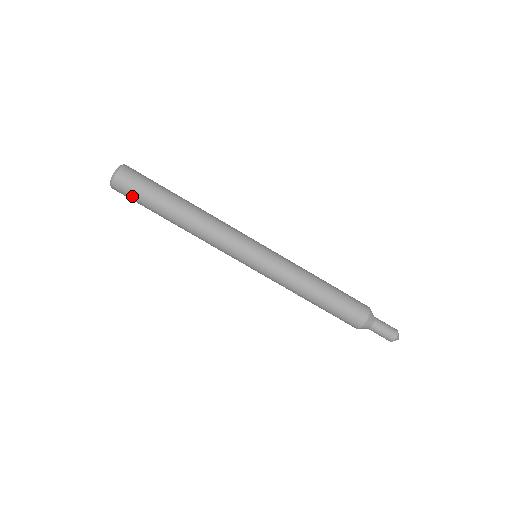
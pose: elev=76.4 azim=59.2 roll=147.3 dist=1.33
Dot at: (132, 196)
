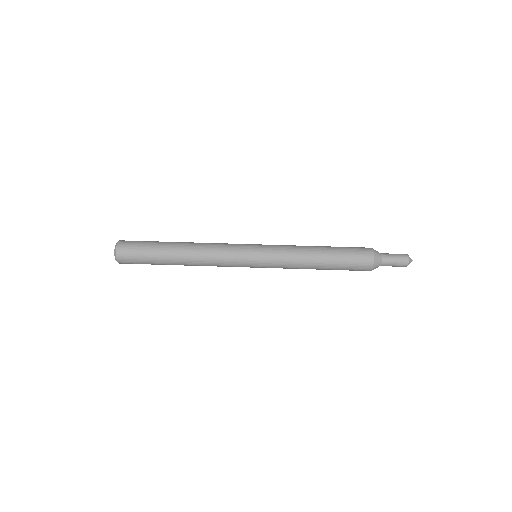
Dot at: (137, 262)
